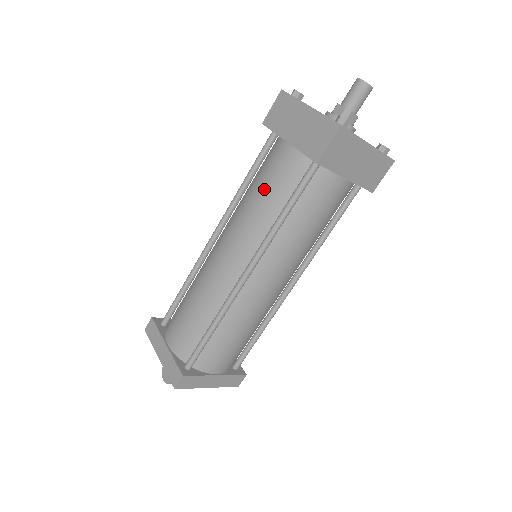
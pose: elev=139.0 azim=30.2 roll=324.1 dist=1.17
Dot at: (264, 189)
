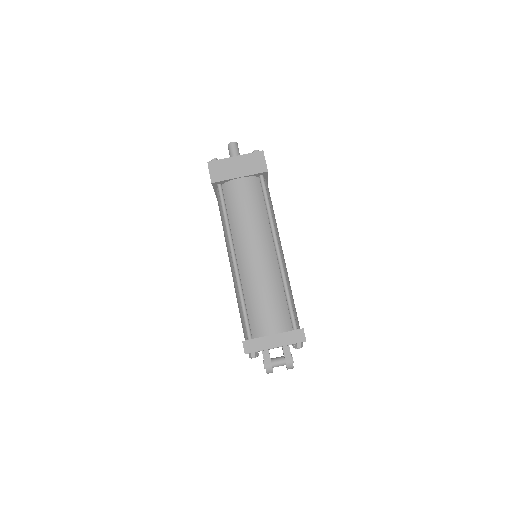
Dot at: (221, 219)
